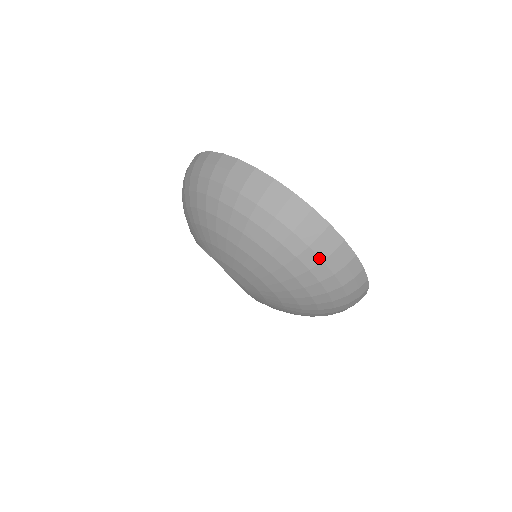
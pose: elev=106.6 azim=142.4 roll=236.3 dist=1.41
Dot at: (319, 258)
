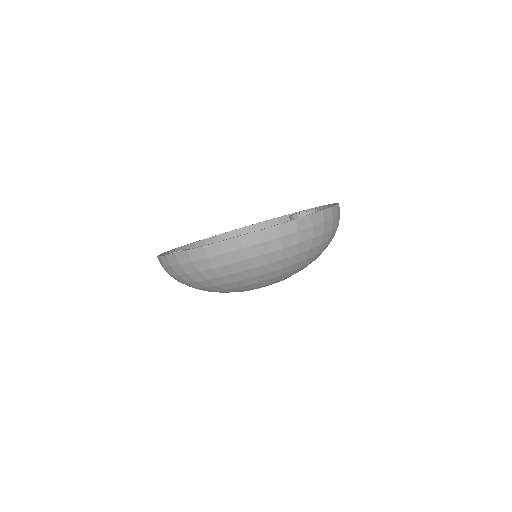
Dot at: (261, 256)
